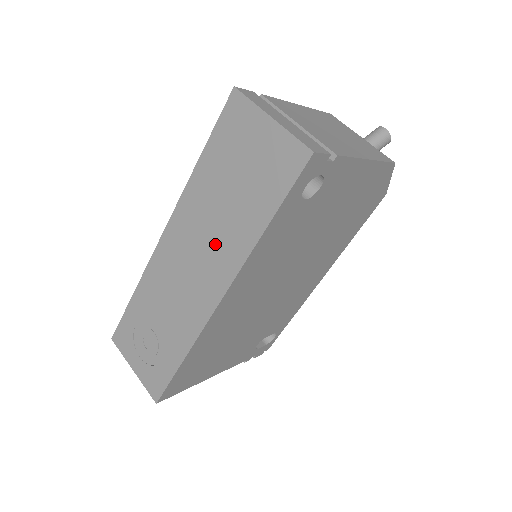
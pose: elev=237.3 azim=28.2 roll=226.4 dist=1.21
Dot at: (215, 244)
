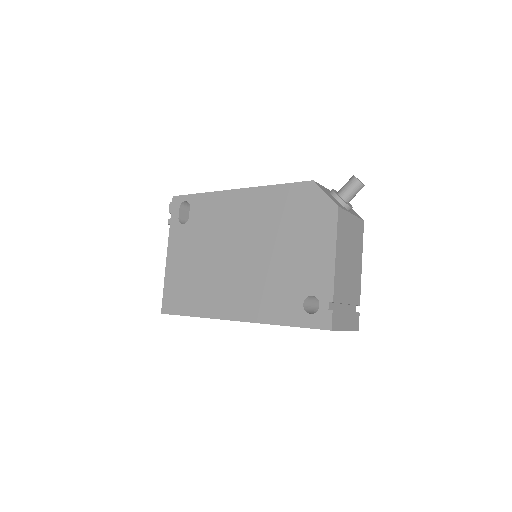
Dot at: occluded
